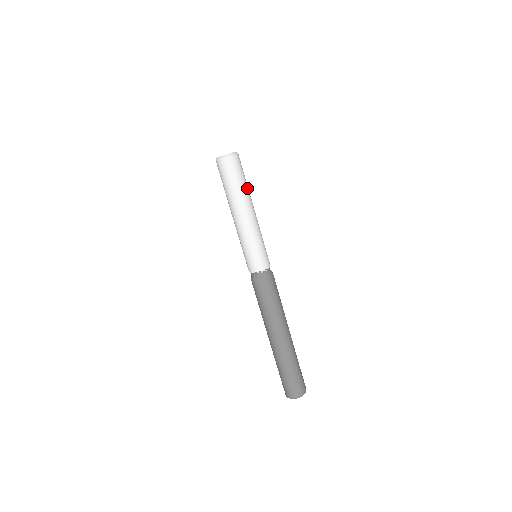
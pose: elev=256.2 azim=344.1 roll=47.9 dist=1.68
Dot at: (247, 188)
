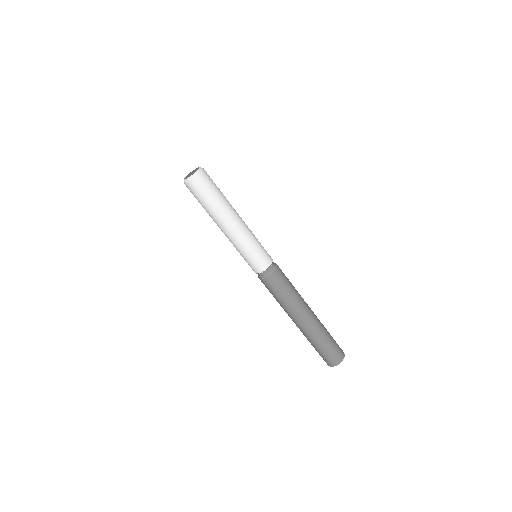
Dot at: (224, 196)
